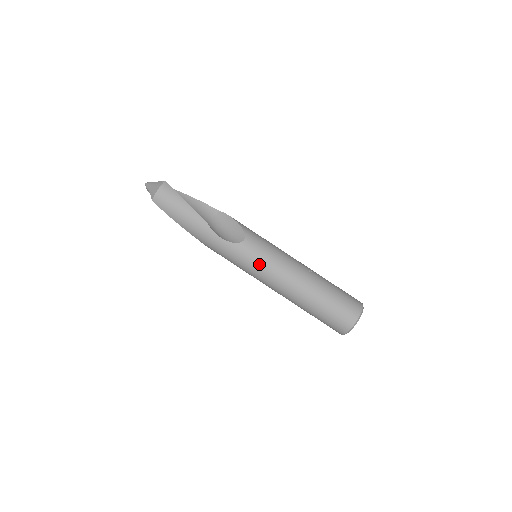
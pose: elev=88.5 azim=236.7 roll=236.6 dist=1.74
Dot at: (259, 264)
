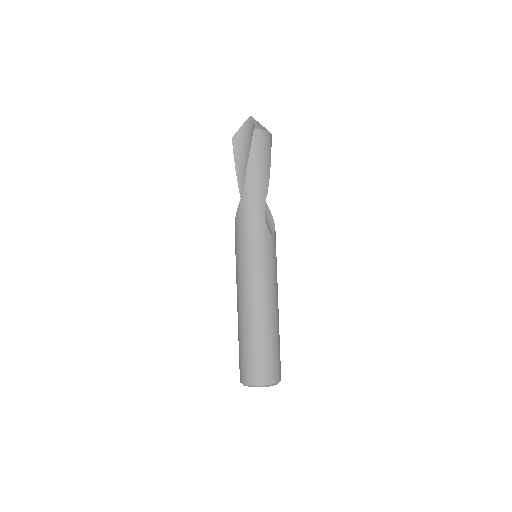
Dot at: (265, 262)
